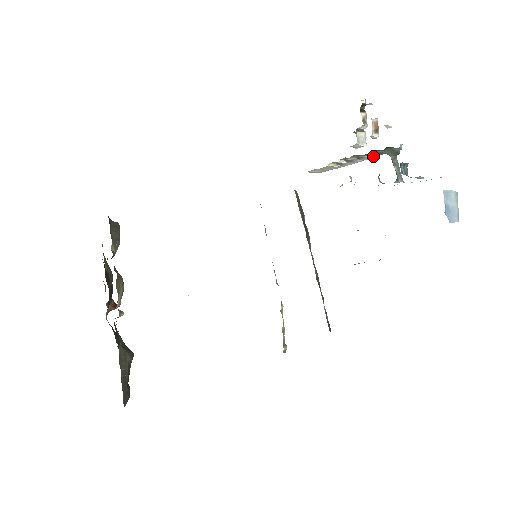
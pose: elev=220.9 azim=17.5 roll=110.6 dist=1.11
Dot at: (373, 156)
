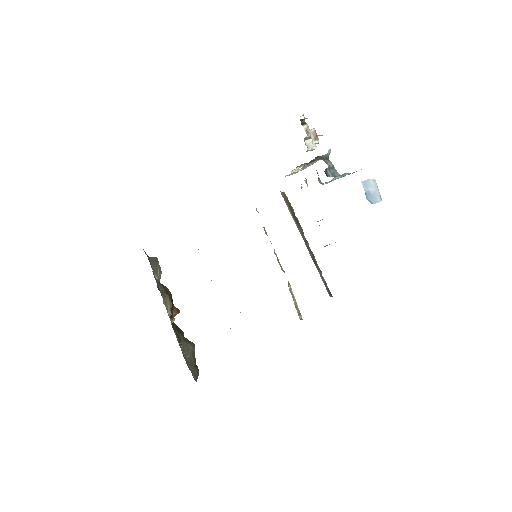
Dot at: (316, 161)
